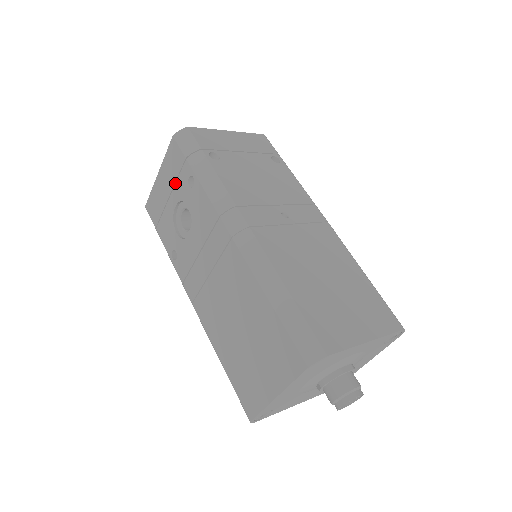
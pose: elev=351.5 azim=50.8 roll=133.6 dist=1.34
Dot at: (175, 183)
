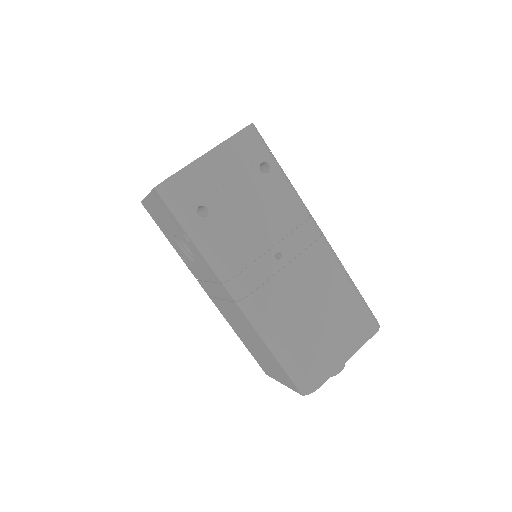
Dot at: (169, 220)
